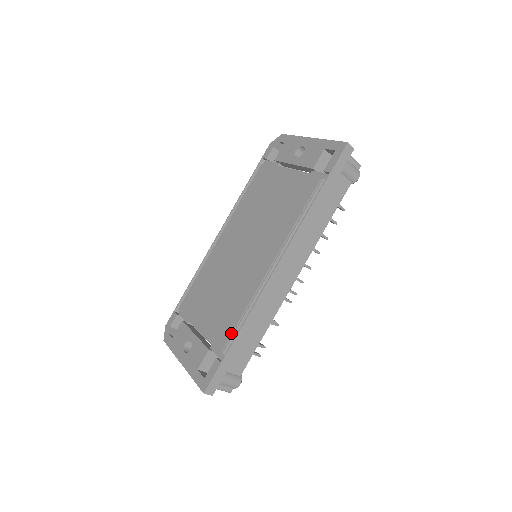
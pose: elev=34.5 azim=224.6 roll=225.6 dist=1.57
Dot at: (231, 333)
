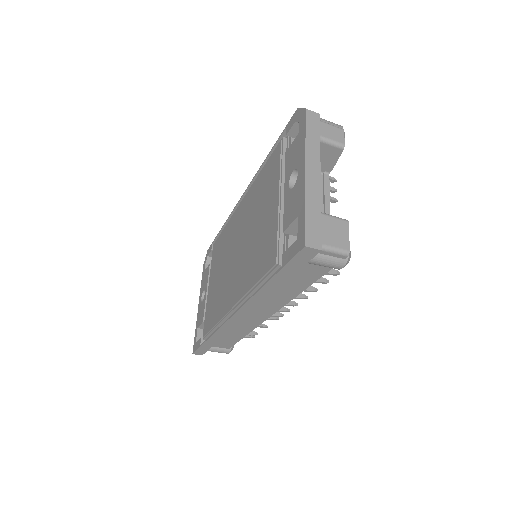
Dot at: (207, 331)
